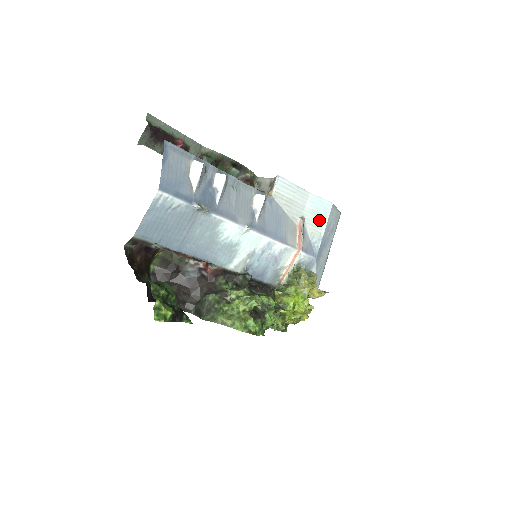
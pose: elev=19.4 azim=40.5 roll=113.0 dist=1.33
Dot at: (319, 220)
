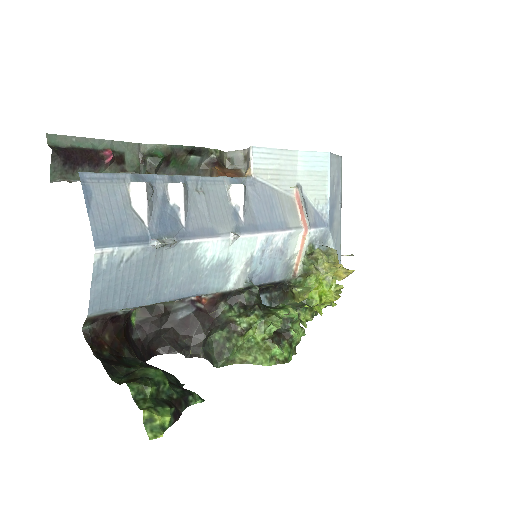
Dot at: (319, 180)
